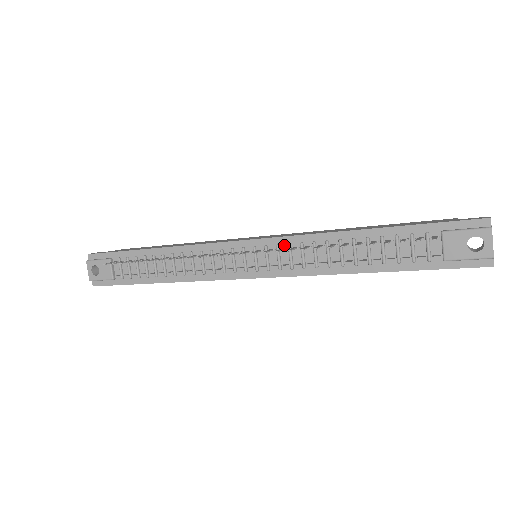
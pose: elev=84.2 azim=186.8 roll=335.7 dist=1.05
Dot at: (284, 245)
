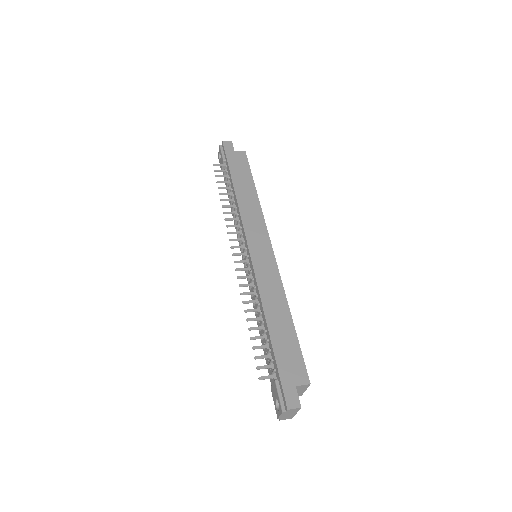
Dot at: (253, 275)
